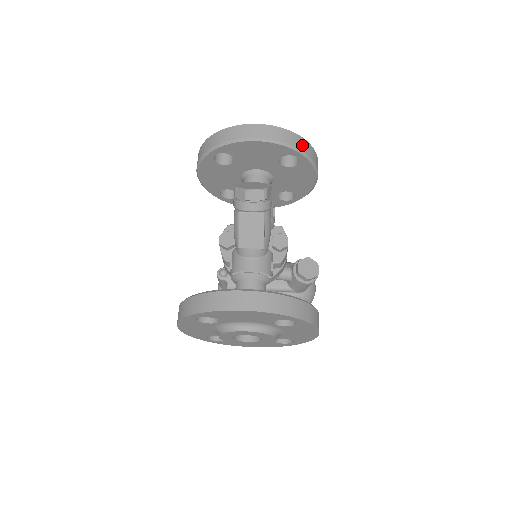
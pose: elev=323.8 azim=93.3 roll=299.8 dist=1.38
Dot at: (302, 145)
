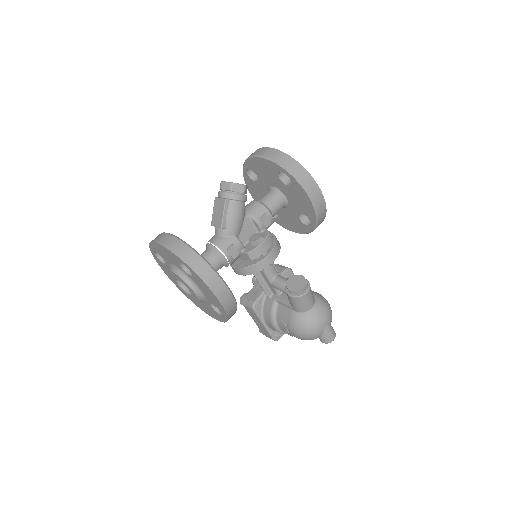
Dot at: (291, 165)
